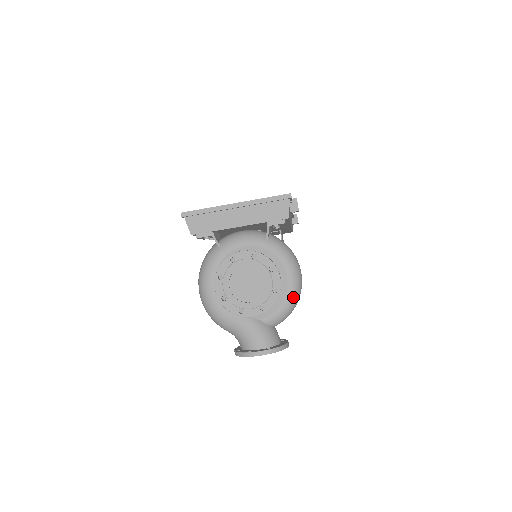
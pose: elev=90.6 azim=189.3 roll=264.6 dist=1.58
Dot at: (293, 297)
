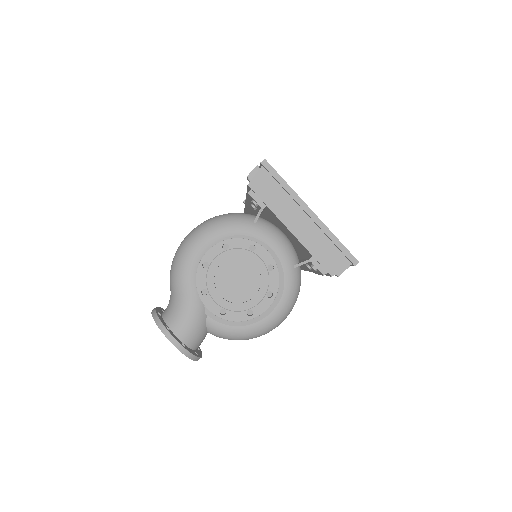
Dot at: (253, 333)
